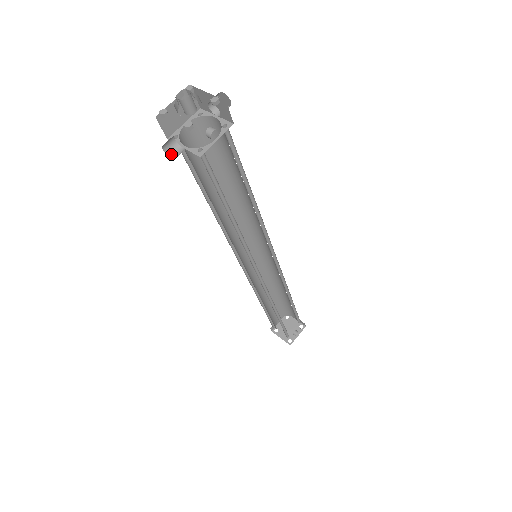
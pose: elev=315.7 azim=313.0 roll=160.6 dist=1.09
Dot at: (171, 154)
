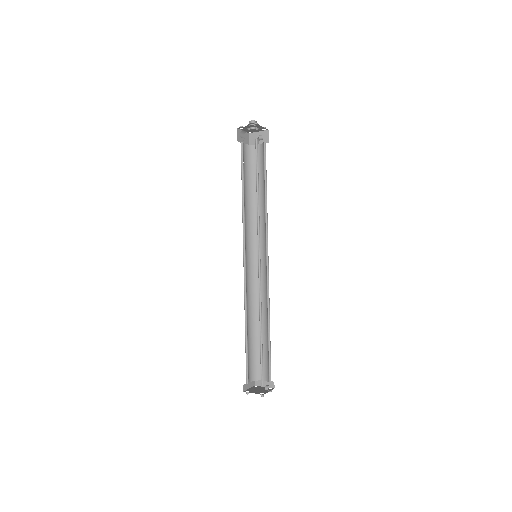
Dot at: occluded
